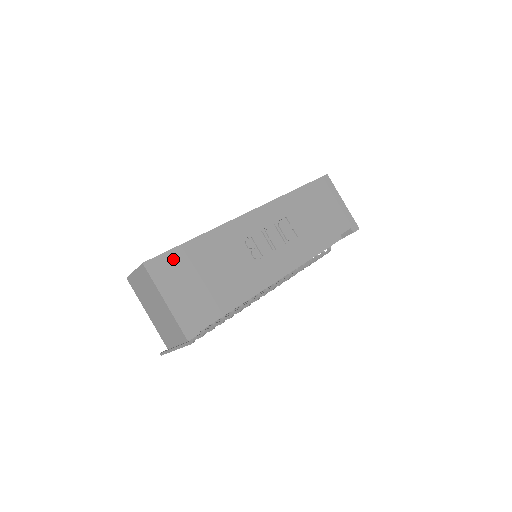
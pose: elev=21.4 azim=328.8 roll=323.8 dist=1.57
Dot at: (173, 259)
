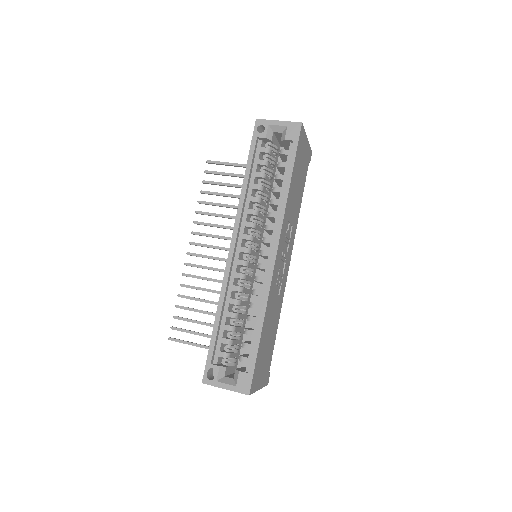
Dot at: (257, 365)
